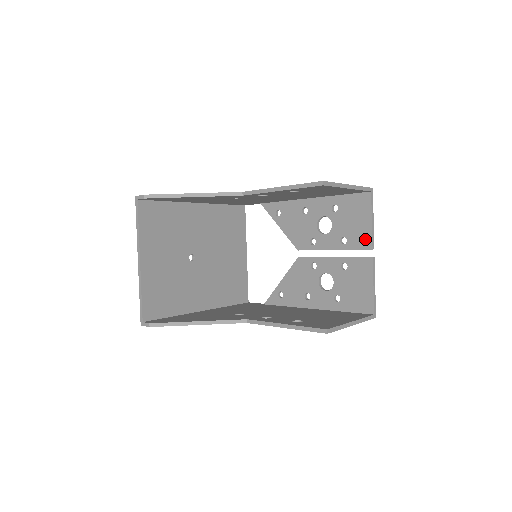
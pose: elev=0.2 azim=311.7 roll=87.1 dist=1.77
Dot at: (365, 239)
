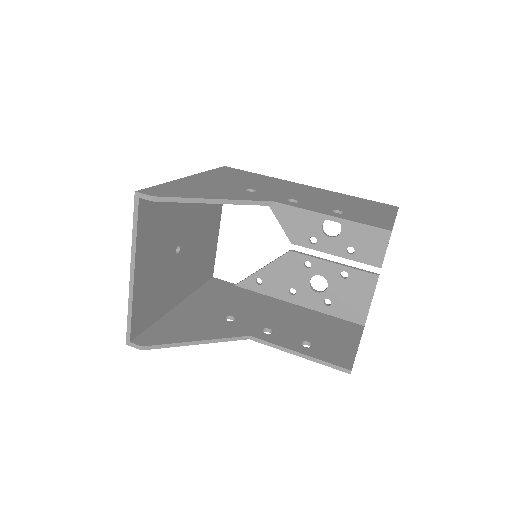
Dot at: (376, 256)
